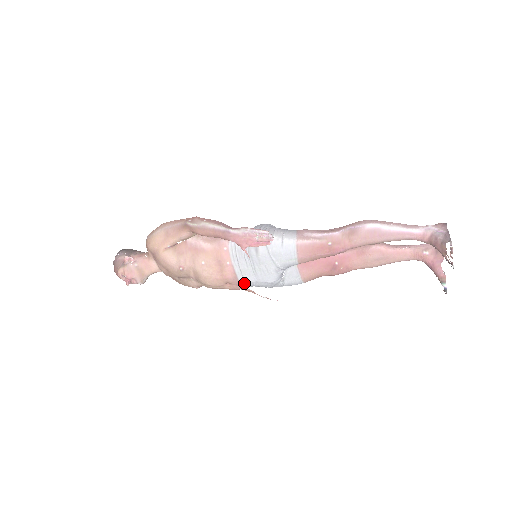
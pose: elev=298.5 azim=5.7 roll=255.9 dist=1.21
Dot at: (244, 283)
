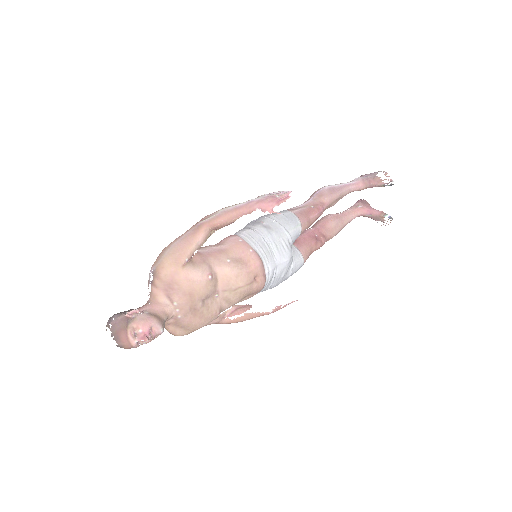
Dot at: (268, 271)
